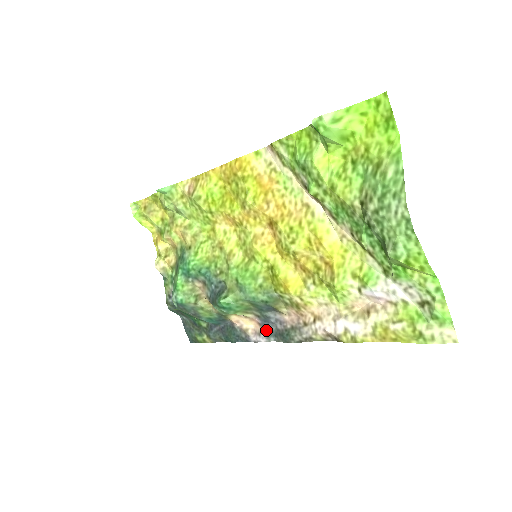
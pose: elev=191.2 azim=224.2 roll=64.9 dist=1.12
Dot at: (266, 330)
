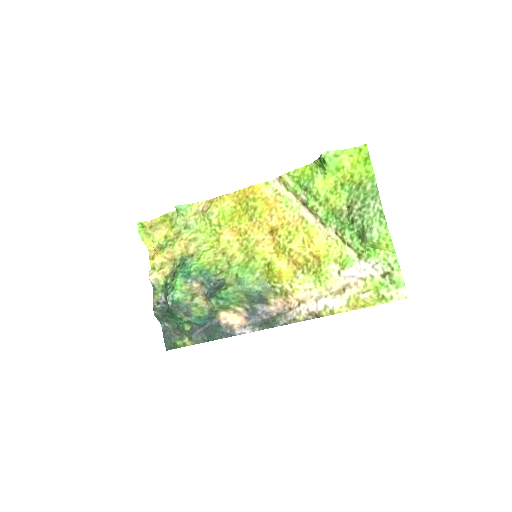
Dot at: (252, 322)
